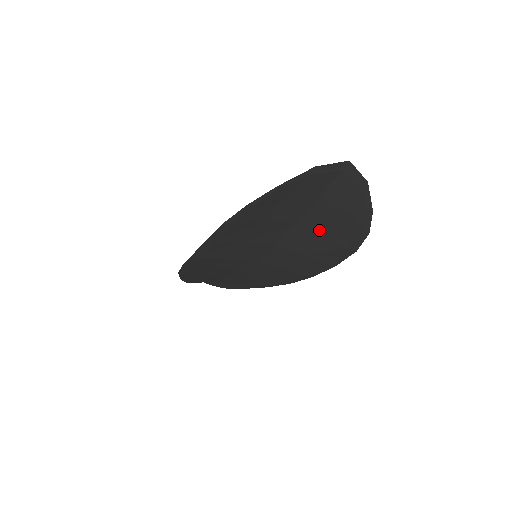
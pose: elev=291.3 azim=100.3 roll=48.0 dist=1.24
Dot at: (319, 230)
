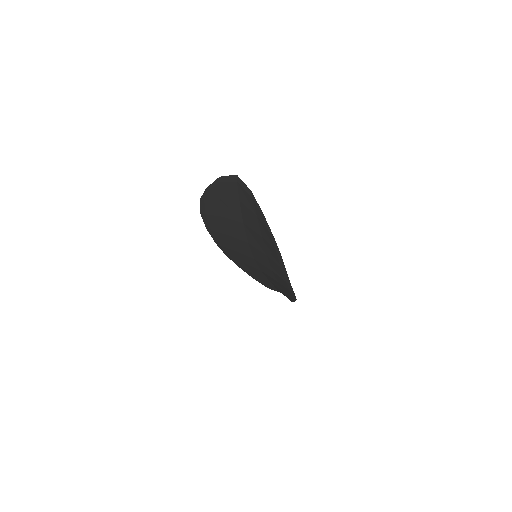
Dot at: (256, 231)
